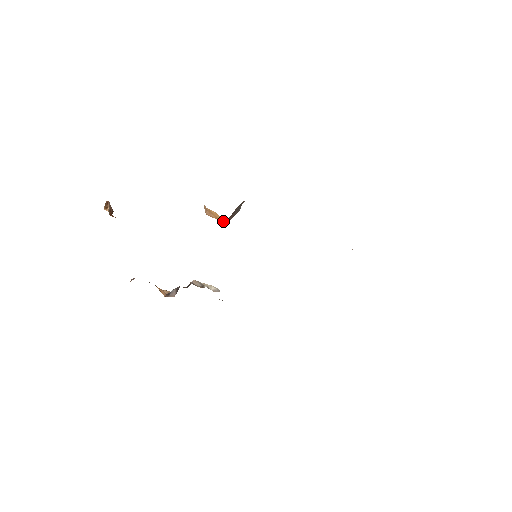
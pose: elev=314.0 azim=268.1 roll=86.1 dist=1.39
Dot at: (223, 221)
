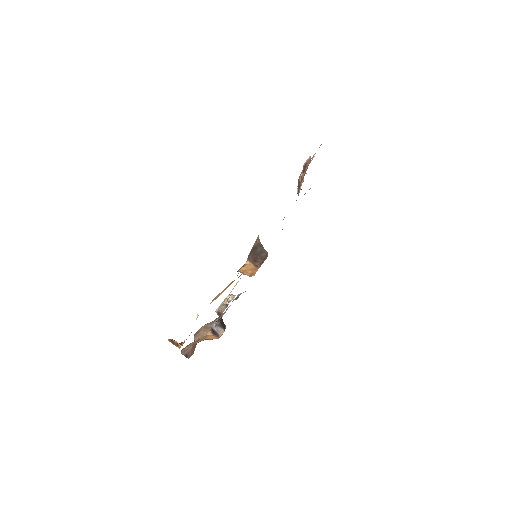
Dot at: (253, 267)
